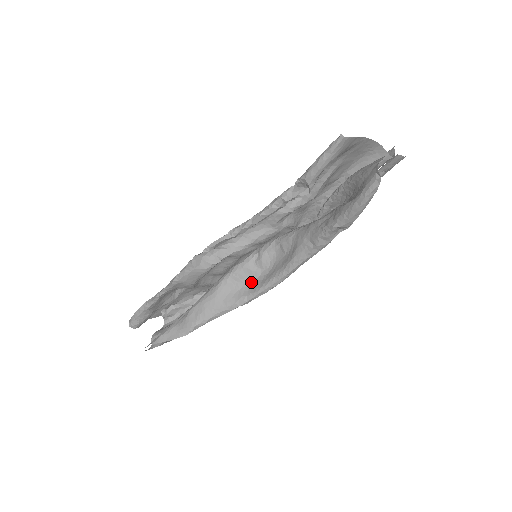
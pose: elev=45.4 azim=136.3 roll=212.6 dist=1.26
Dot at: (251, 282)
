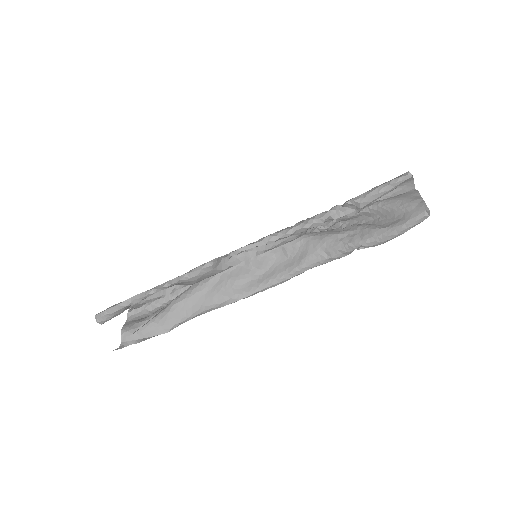
Dot at: (244, 280)
